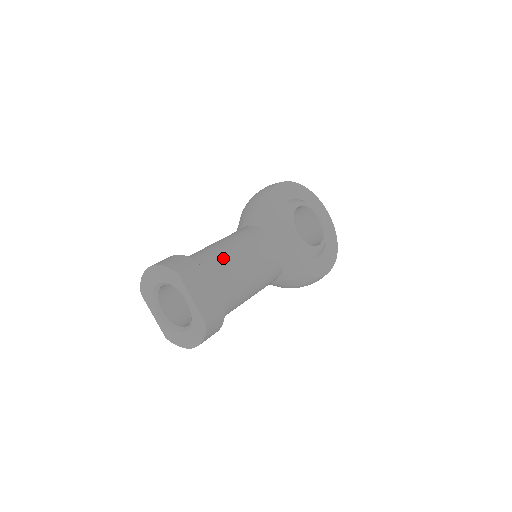
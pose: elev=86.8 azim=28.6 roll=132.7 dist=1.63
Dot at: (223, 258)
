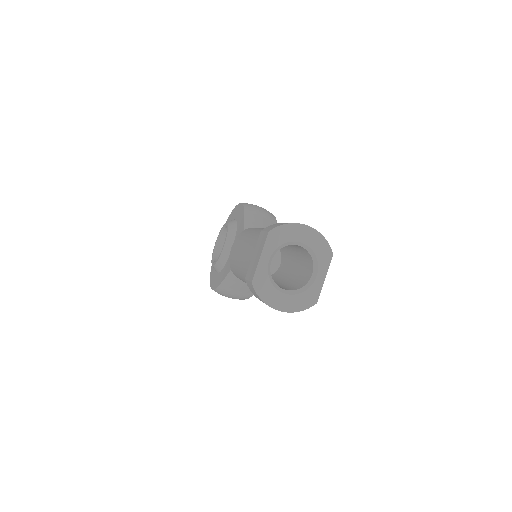
Dot at: occluded
